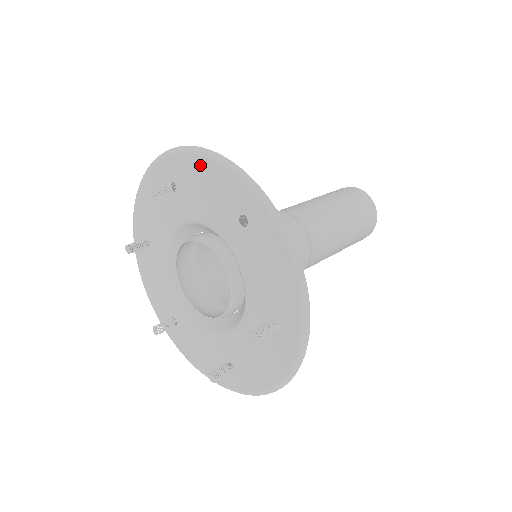
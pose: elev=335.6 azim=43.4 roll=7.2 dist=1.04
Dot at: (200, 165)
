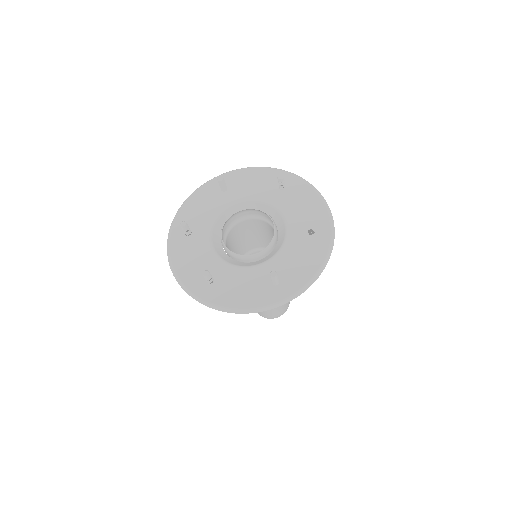
Dot at: (312, 195)
